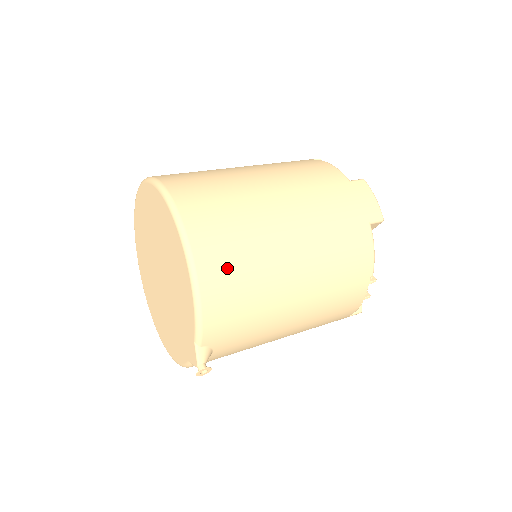
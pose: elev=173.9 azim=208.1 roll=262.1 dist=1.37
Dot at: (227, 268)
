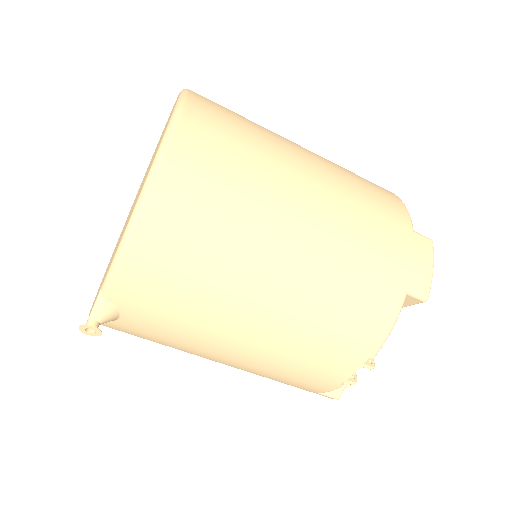
Dot at: (188, 222)
